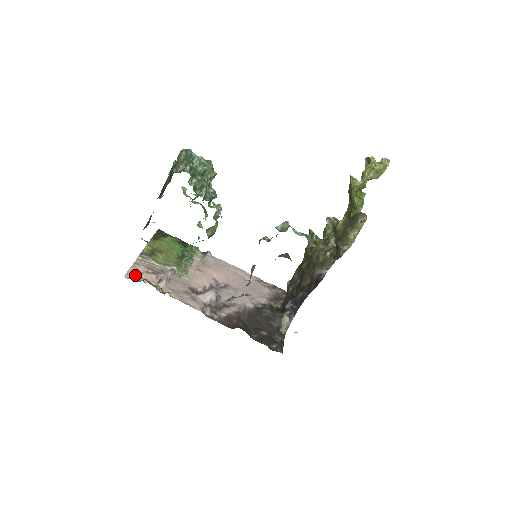
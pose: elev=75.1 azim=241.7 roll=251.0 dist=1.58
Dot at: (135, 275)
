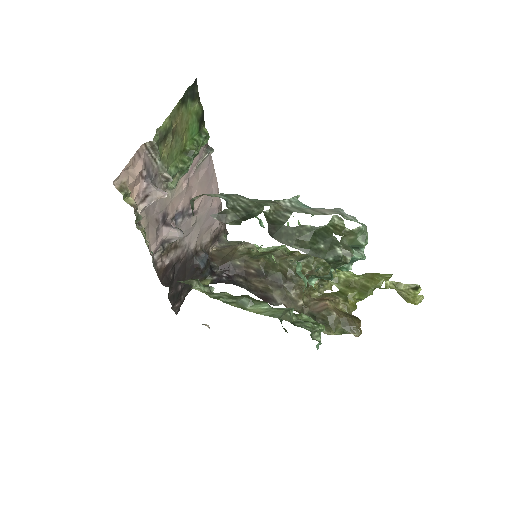
Dot at: (126, 181)
